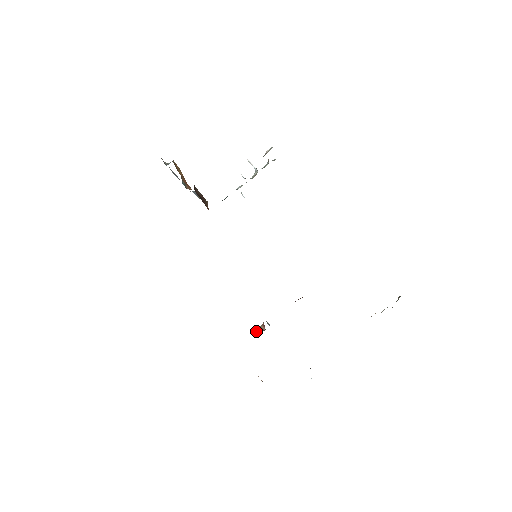
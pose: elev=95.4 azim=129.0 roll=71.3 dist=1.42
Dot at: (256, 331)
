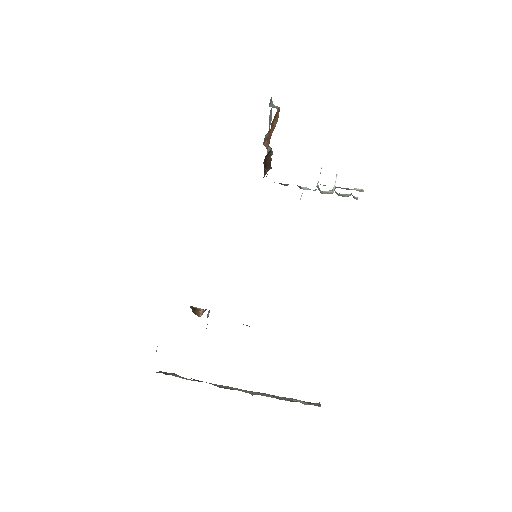
Dot at: (193, 310)
